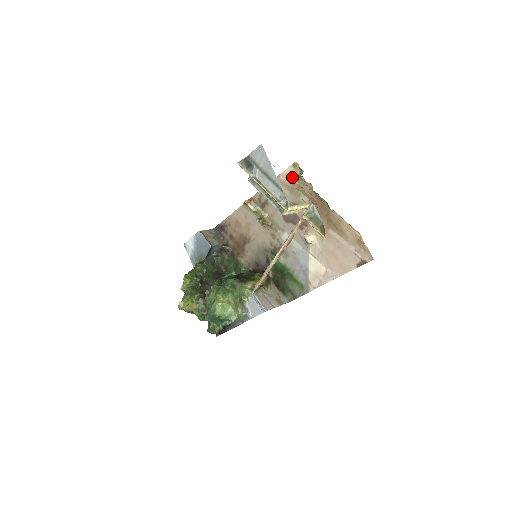
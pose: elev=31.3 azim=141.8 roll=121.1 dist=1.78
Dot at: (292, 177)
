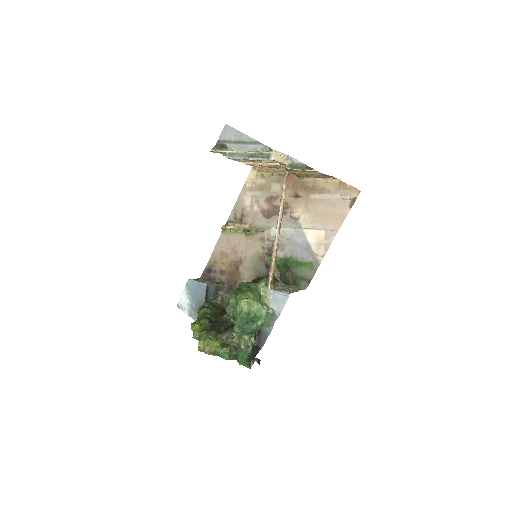
Dot at: (257, 177)
